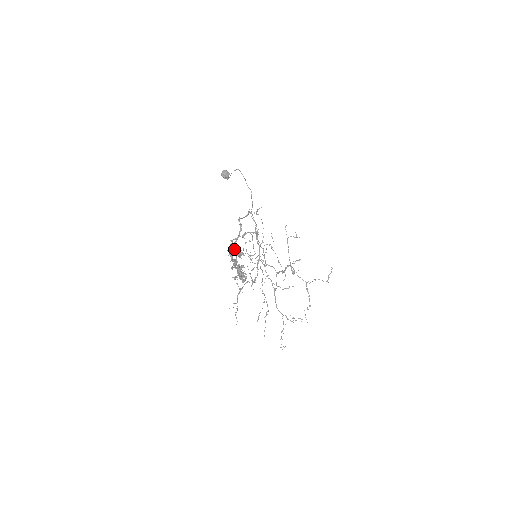
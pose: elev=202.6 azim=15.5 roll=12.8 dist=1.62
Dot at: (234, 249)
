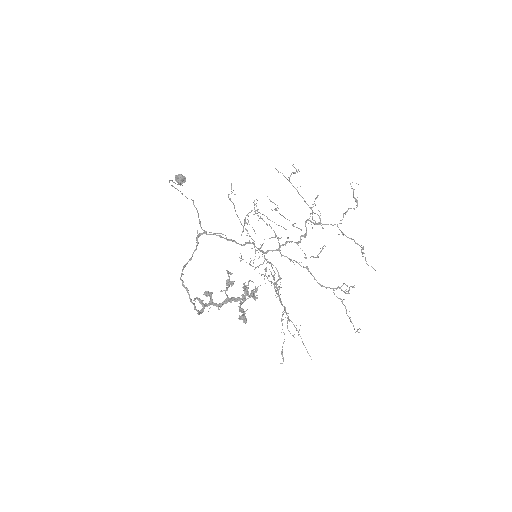
Dot at: (210, 298)
